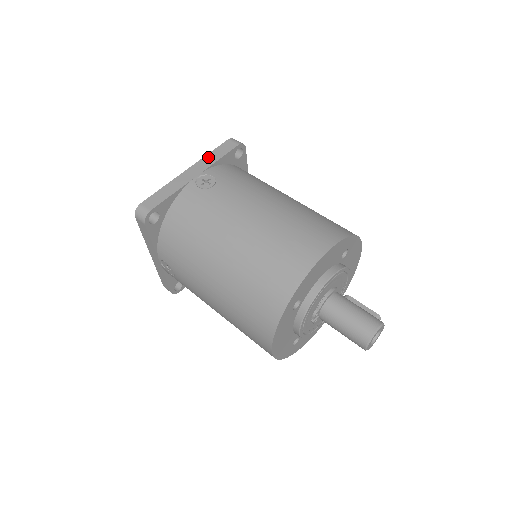
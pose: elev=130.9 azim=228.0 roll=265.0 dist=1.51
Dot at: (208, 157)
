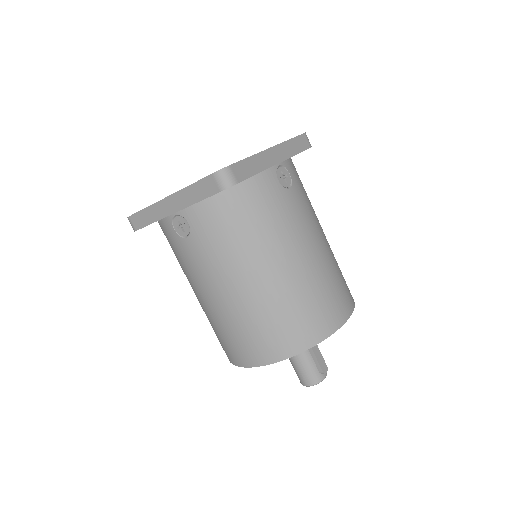
Dot at: (187, 192)
